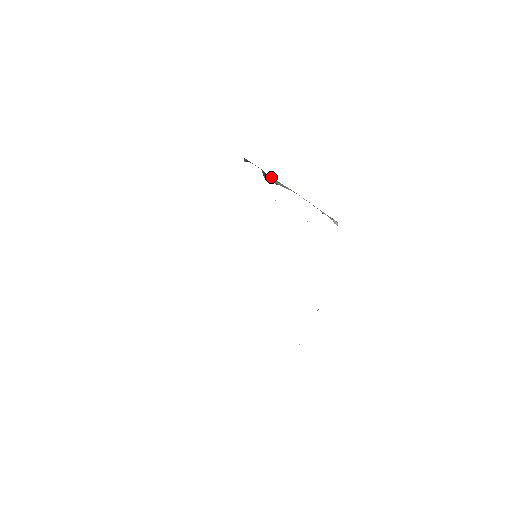
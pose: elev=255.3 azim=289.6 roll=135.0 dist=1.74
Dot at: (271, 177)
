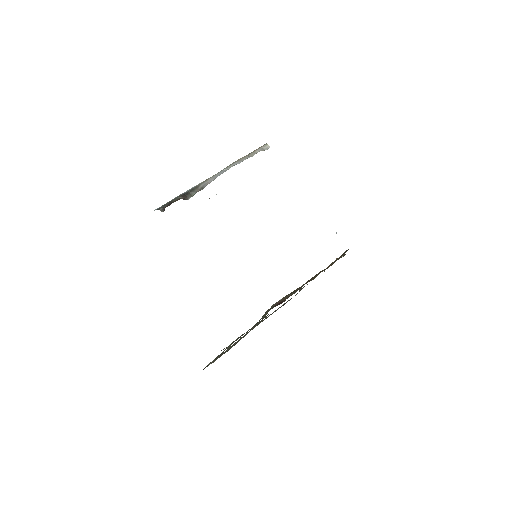
Dot at: (190, 191)
